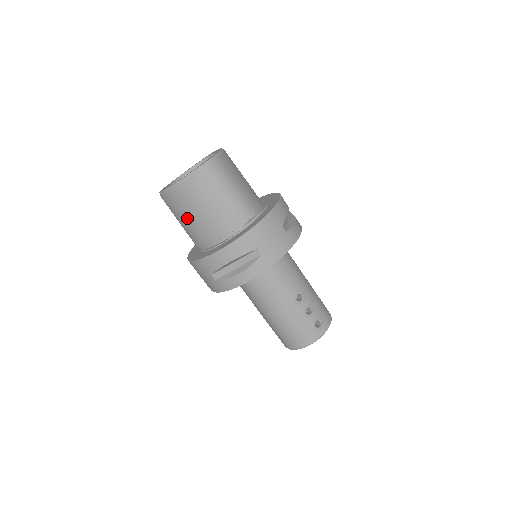
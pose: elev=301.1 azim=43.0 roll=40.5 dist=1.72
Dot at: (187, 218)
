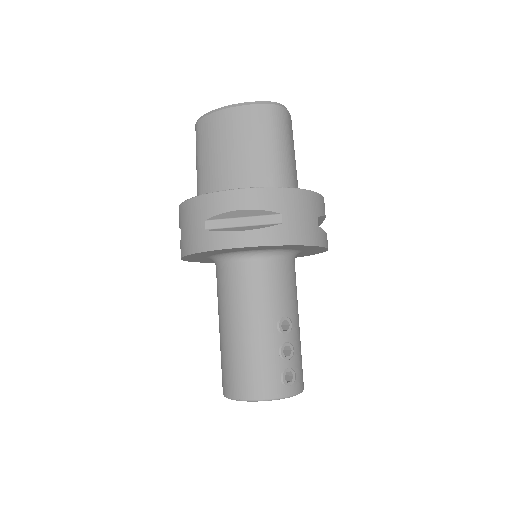
Dot at: (214, 152)
